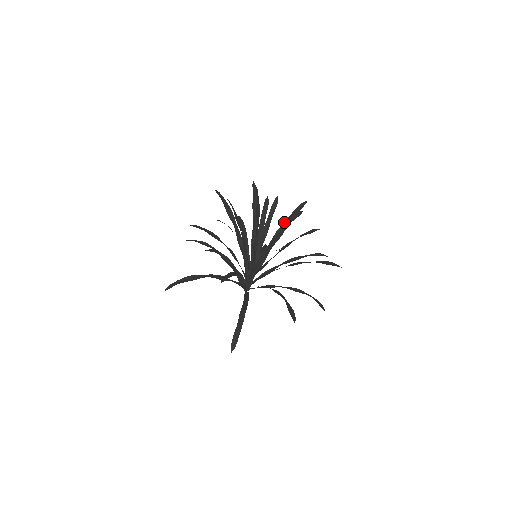
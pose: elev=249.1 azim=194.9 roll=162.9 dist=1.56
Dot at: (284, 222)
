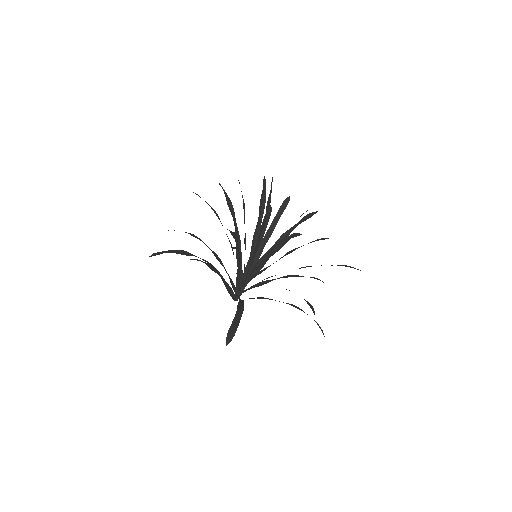
Dot at: (290, 228)
